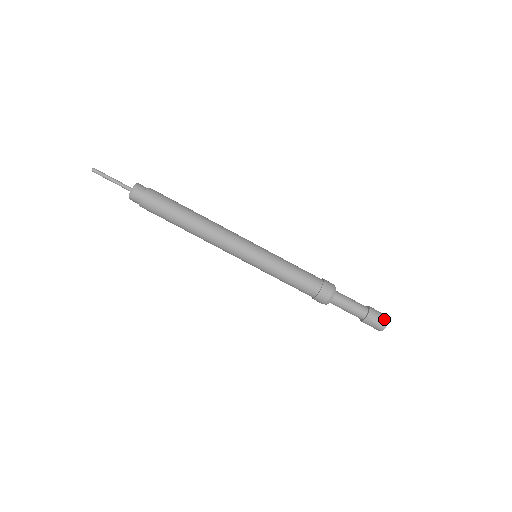
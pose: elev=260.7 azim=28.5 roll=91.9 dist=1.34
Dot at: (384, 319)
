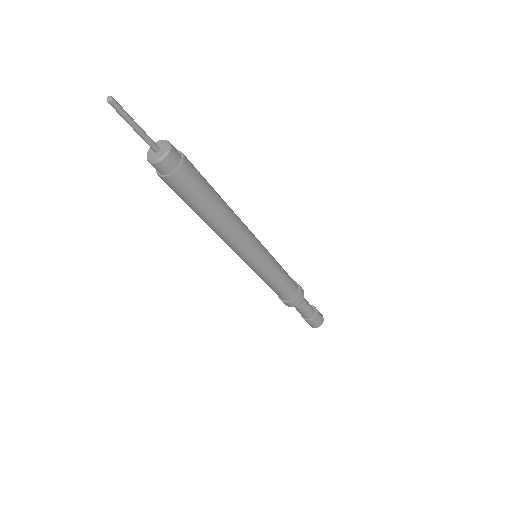
Dot at: (321, 322)
